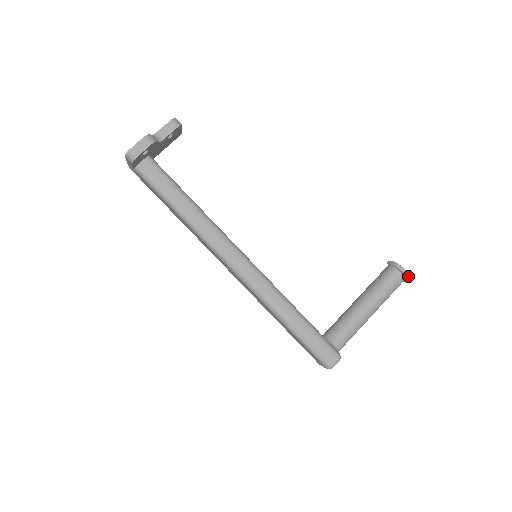
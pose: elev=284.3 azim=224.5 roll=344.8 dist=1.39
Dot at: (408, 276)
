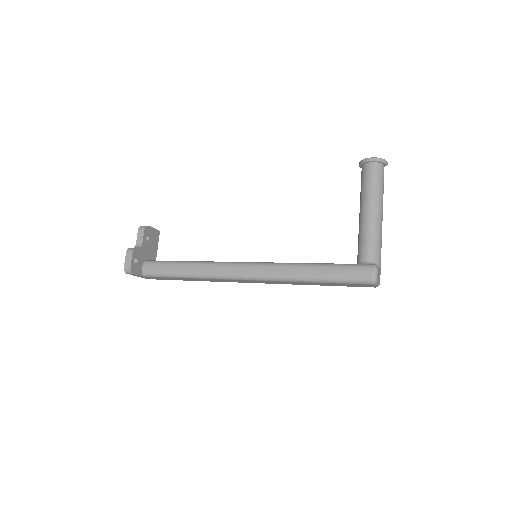
Dot at: (379, 159)
